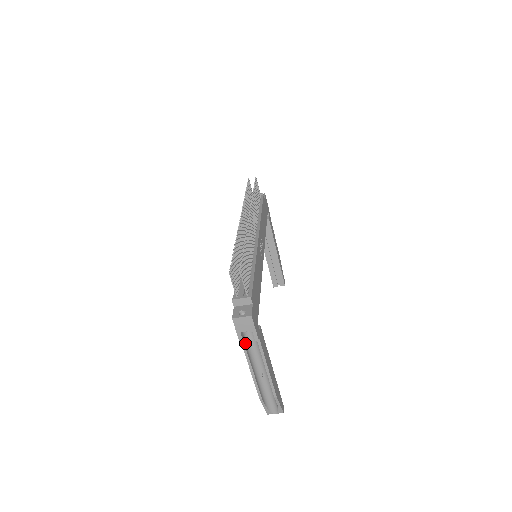
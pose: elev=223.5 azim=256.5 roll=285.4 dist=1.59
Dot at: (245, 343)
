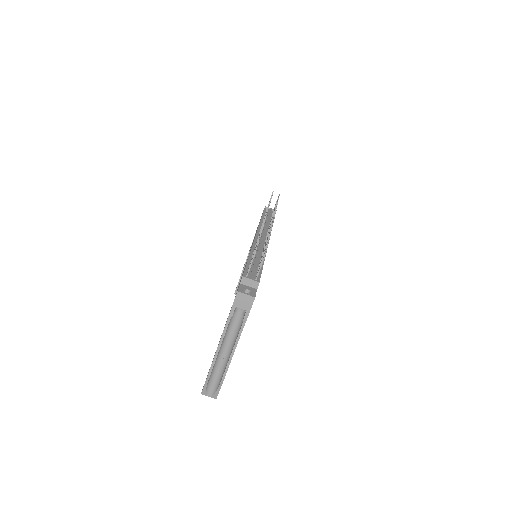
Dot at: (230, 319)
